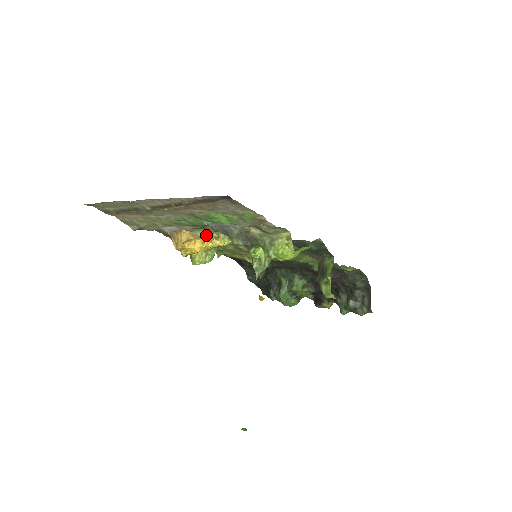
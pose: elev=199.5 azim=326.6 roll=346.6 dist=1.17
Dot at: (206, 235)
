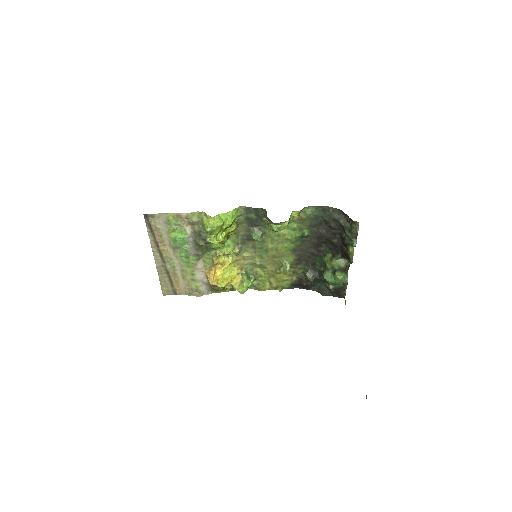
Dot at: (212, 263)
